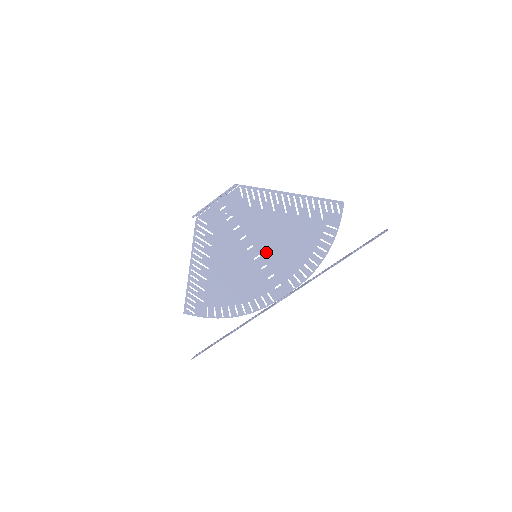
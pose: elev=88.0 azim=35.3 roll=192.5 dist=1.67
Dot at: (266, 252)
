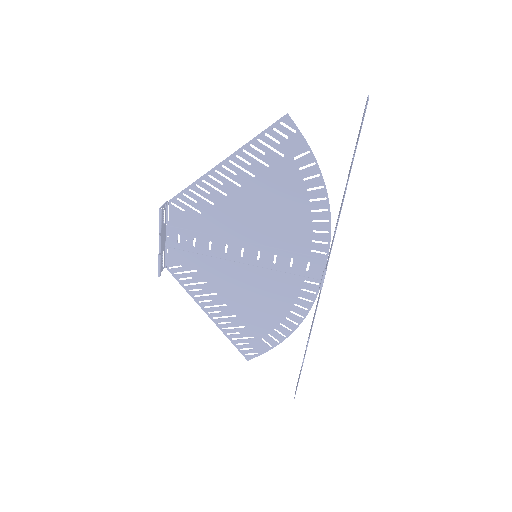
Dot at: (262, 243)
